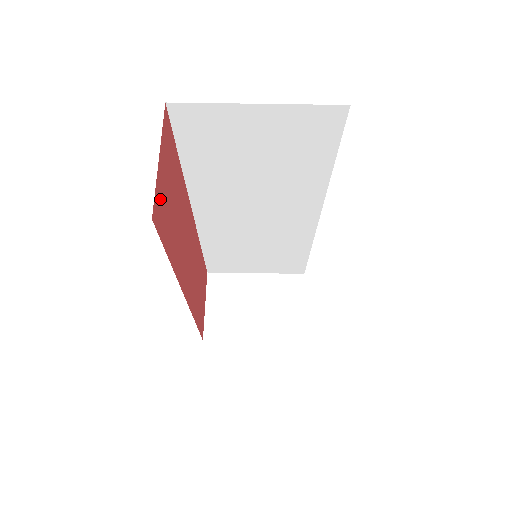
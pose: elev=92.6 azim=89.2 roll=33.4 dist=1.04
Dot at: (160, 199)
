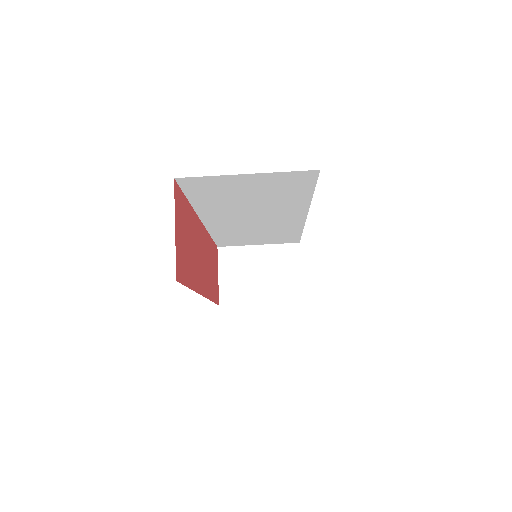
Dot at: (179, 256)
